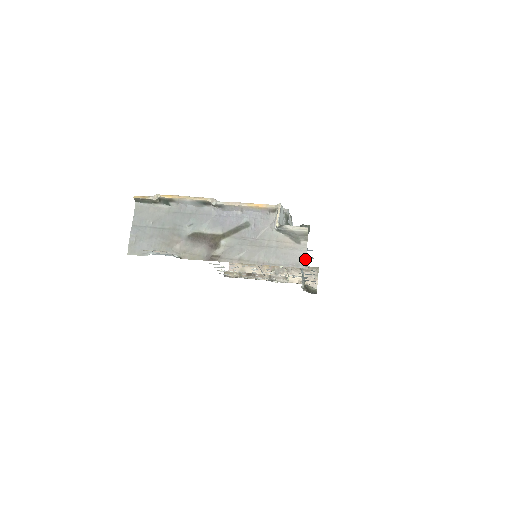
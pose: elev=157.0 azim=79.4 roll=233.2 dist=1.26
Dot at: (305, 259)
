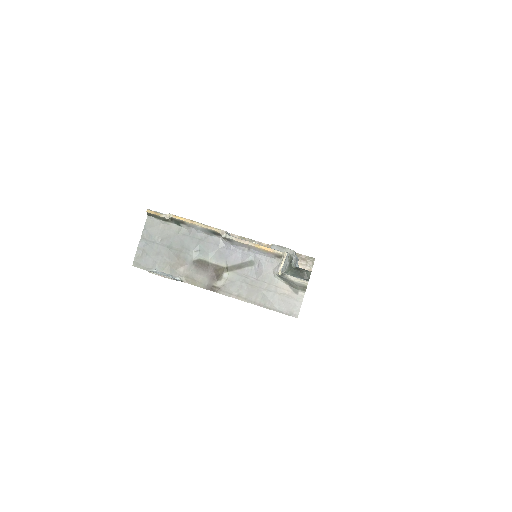
Dot at: (299, 310)
